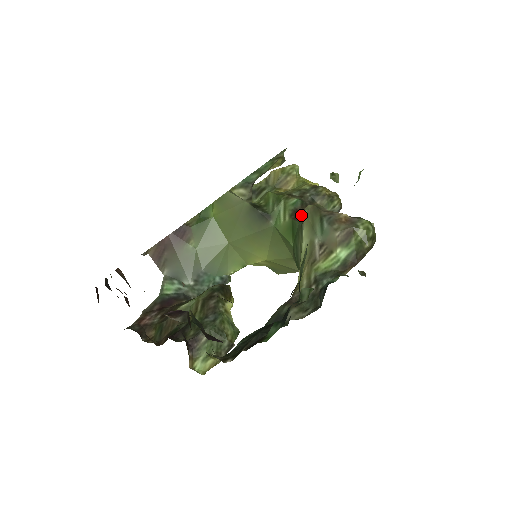
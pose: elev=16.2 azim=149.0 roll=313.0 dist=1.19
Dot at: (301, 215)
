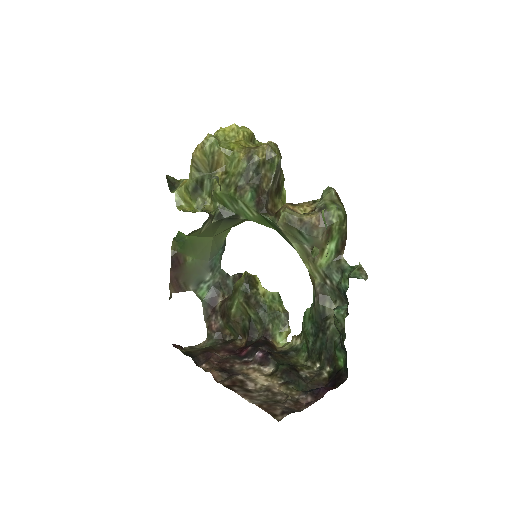
Dot at: (263, 202)
